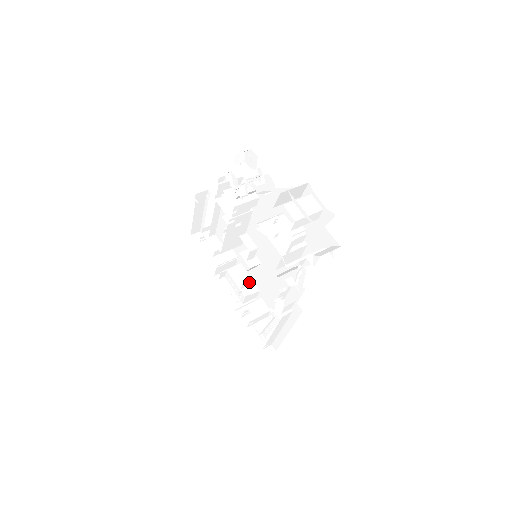
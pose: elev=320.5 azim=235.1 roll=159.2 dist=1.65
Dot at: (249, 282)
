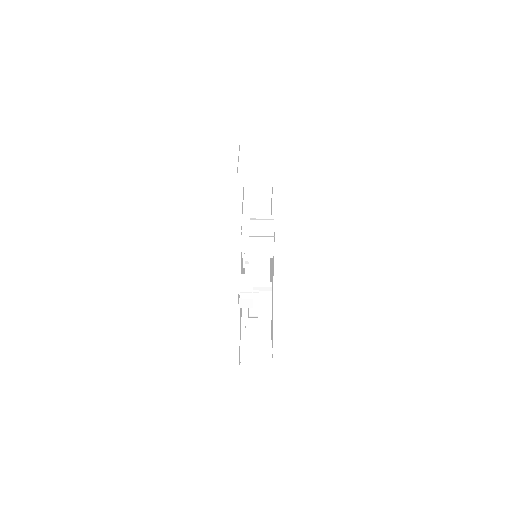
Dot at: (266, 213)
